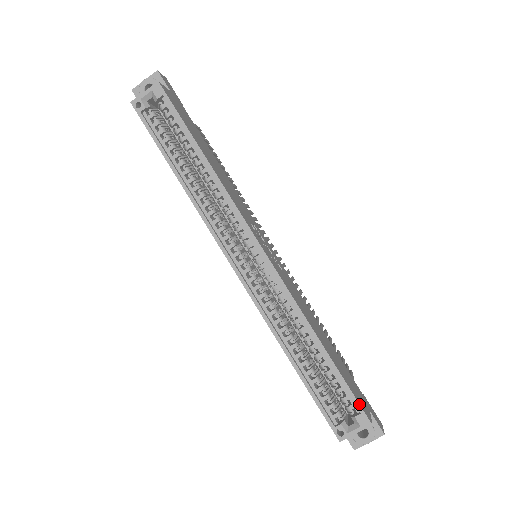
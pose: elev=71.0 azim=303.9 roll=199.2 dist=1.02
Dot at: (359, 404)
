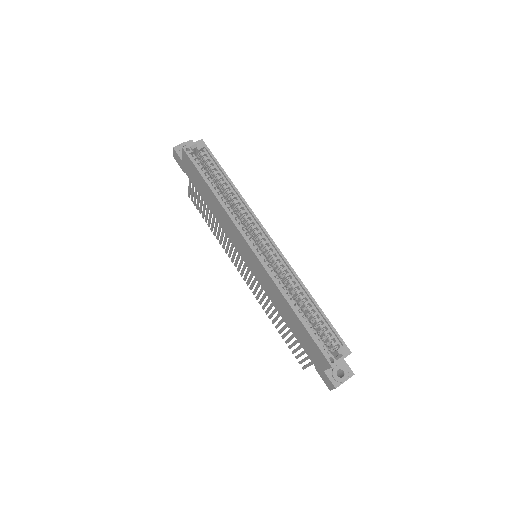
Dot at: (342, 339)
